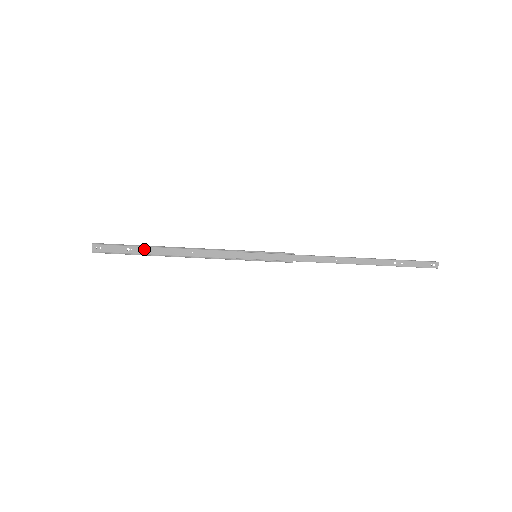
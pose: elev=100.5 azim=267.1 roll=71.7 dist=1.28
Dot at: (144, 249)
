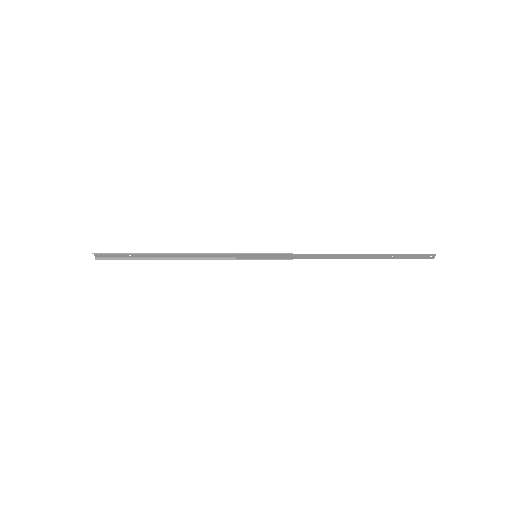
Dot at: (145, 255)
